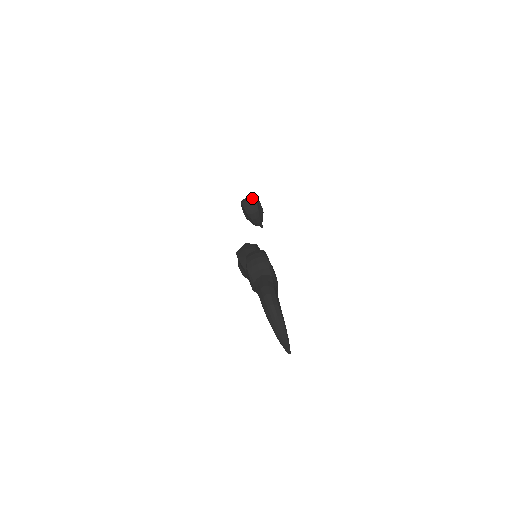
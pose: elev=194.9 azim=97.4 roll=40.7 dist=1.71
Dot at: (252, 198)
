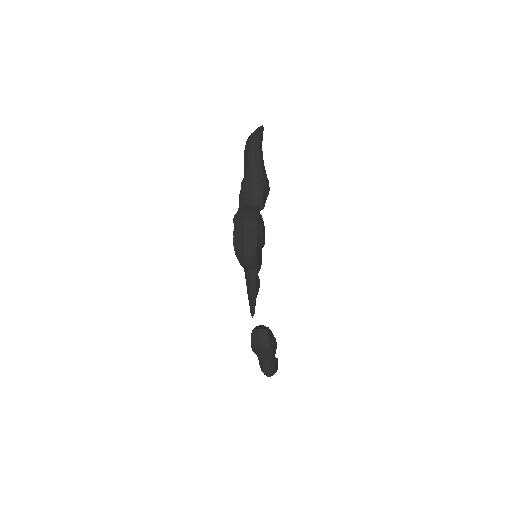
Dot at: (257, 204)
